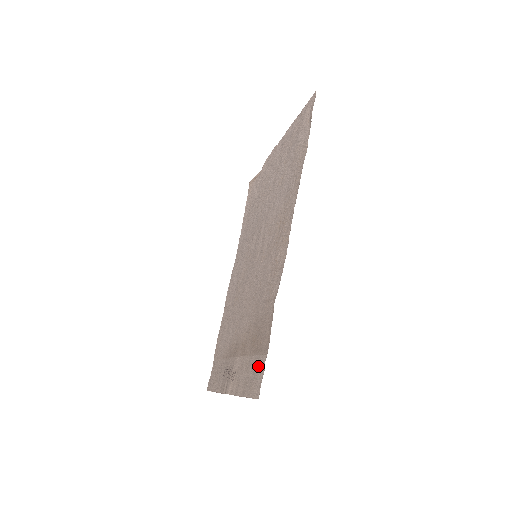
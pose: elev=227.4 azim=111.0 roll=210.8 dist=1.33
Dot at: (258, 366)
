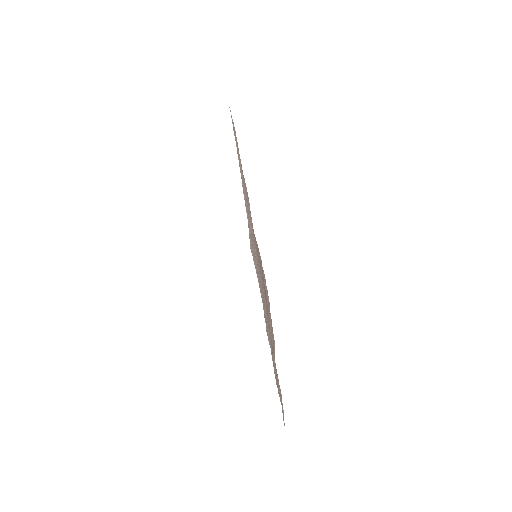
Dot at: (264, 283)
